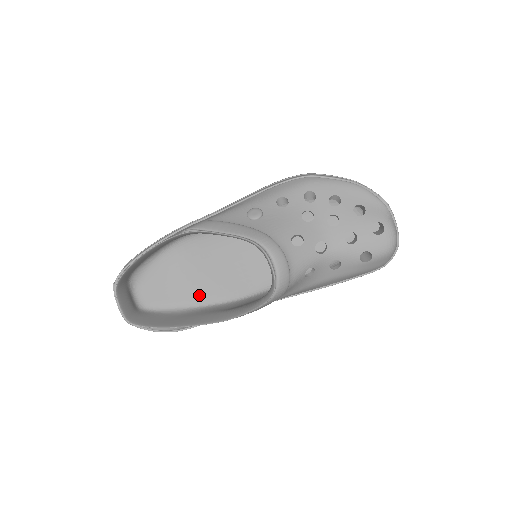
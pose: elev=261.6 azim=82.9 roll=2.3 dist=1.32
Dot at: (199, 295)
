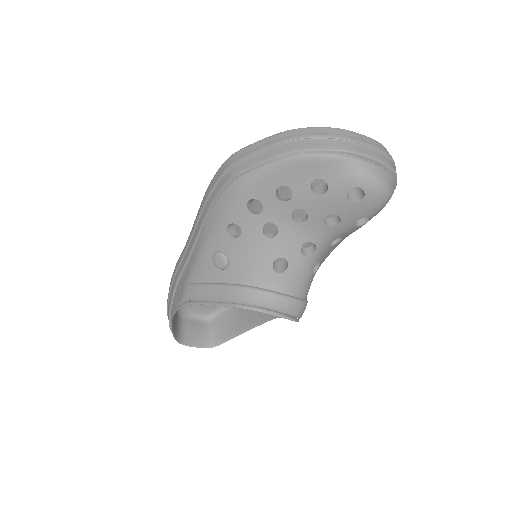
Dot at: occluded
